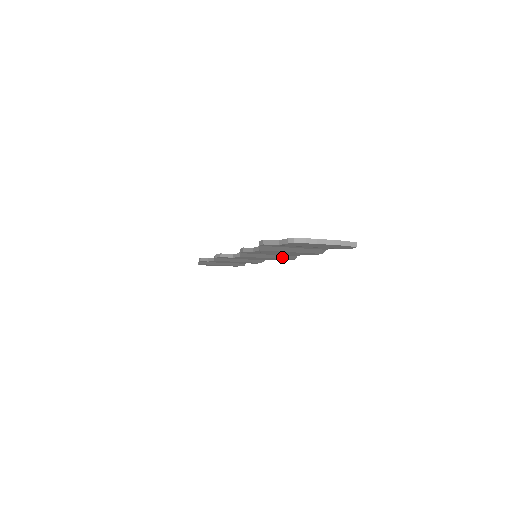
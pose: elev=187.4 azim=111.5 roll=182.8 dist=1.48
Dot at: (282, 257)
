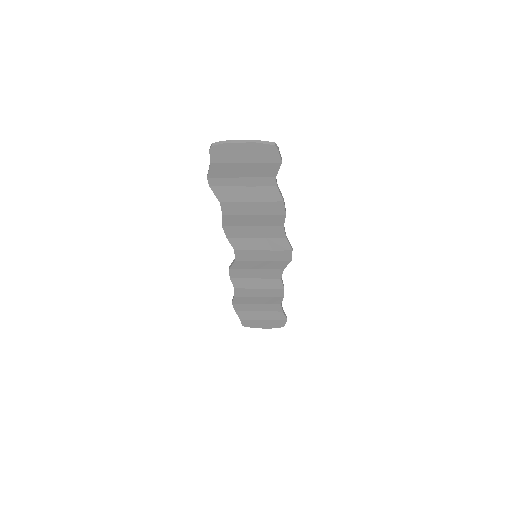
Dot at: (275, 245)
